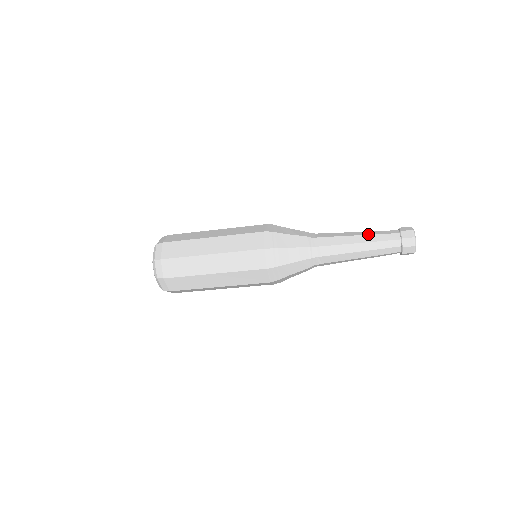
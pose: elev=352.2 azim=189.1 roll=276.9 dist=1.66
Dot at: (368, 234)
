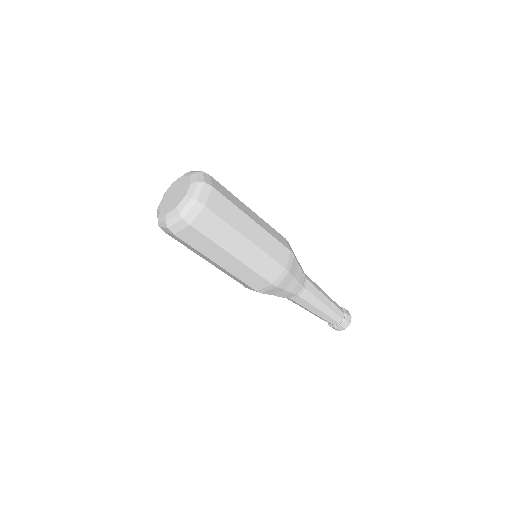
Dot at: (332, 301)
